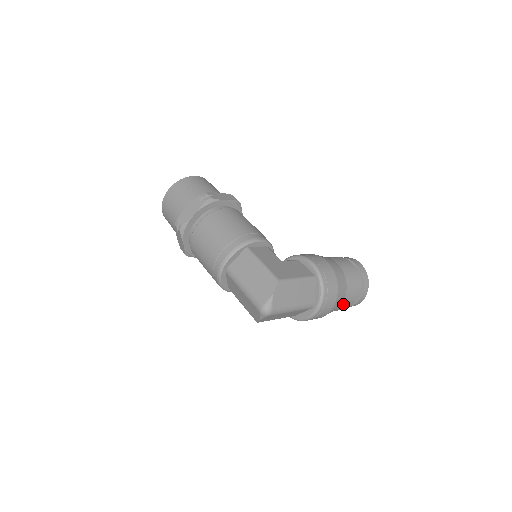
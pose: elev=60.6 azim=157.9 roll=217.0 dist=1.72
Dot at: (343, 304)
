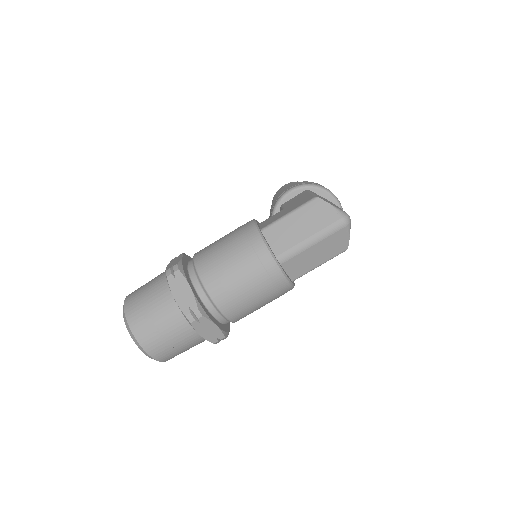
Dot at: occluded
